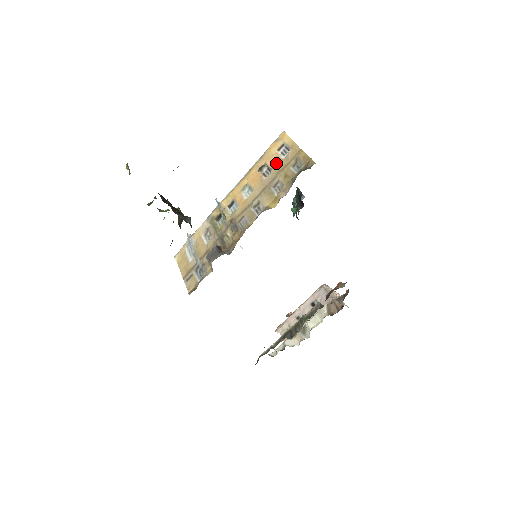
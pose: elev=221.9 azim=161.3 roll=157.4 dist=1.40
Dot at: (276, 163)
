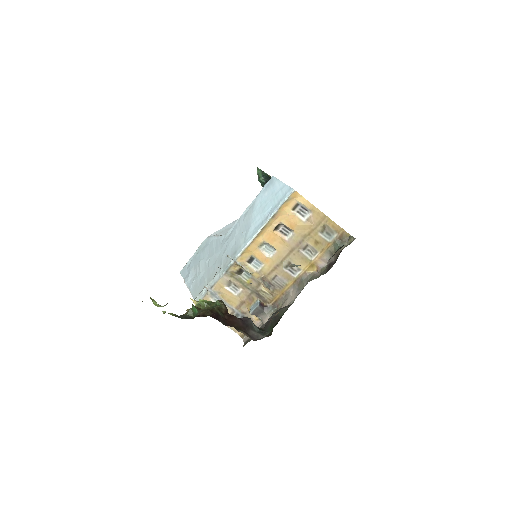
Dot at: (297, 226)
